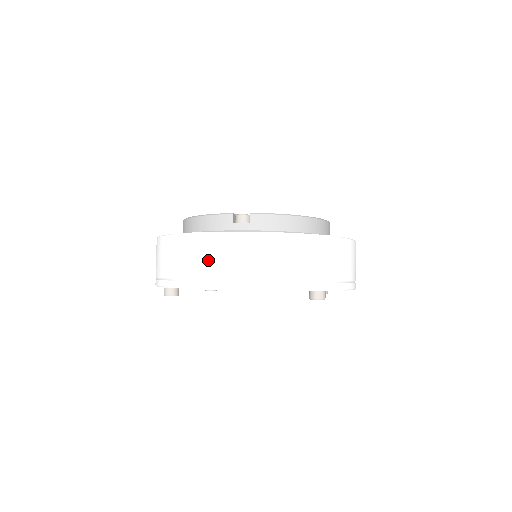
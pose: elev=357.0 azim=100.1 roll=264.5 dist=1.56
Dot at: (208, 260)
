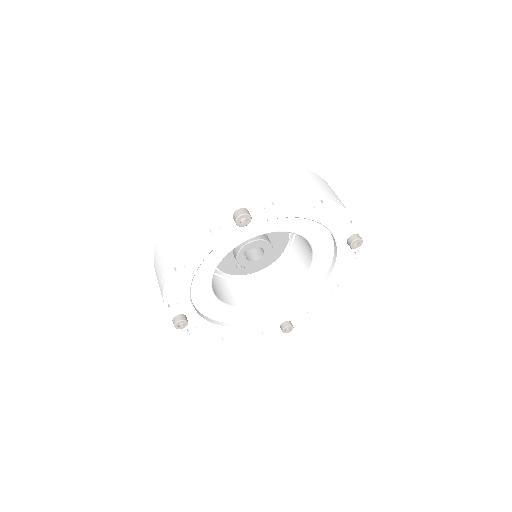
Dot at: (159, 266)
